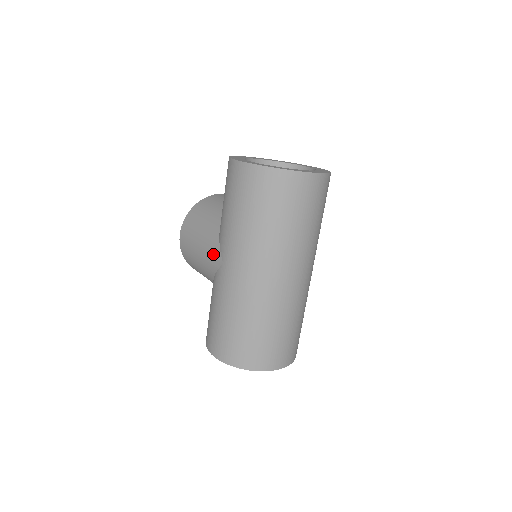
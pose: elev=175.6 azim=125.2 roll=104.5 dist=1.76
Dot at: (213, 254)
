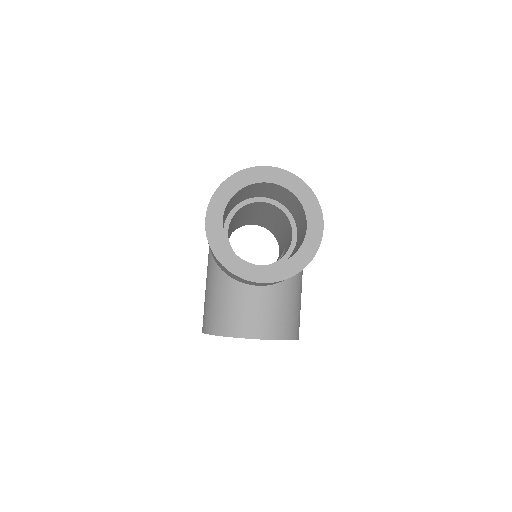
Dot at: occluded
